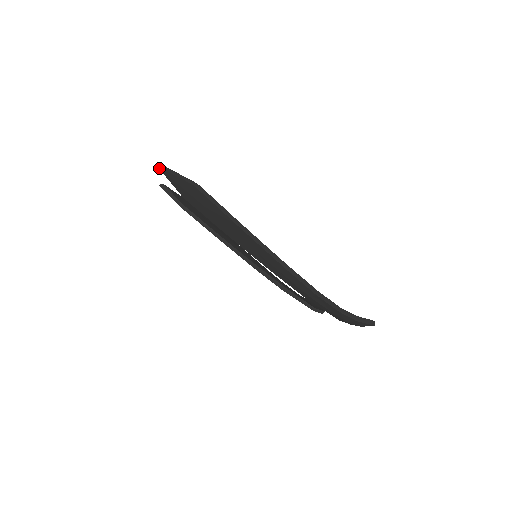
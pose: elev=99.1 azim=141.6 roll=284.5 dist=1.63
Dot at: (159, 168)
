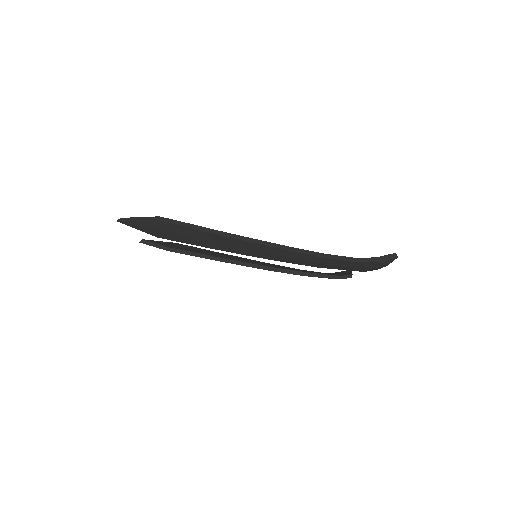
Dot at: (120, 222)
